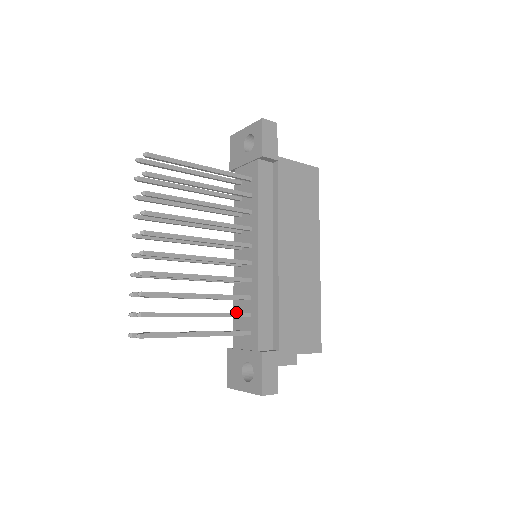
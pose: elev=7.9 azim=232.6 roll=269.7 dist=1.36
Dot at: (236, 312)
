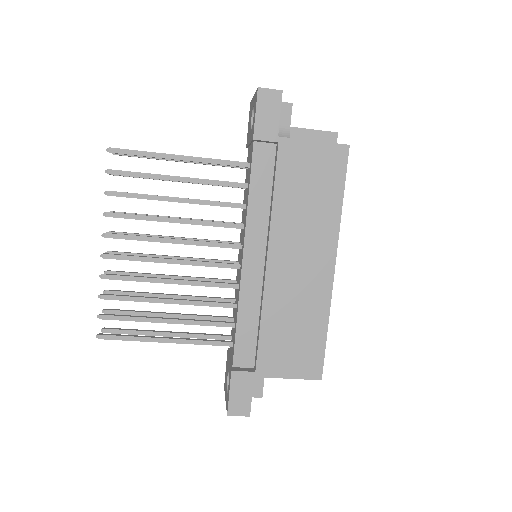
Dot at: (233, 314)
